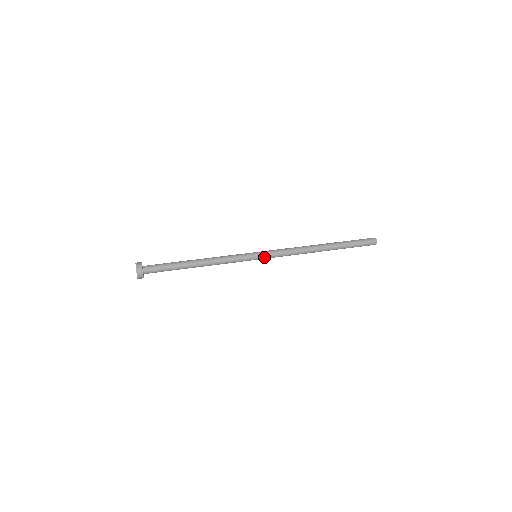
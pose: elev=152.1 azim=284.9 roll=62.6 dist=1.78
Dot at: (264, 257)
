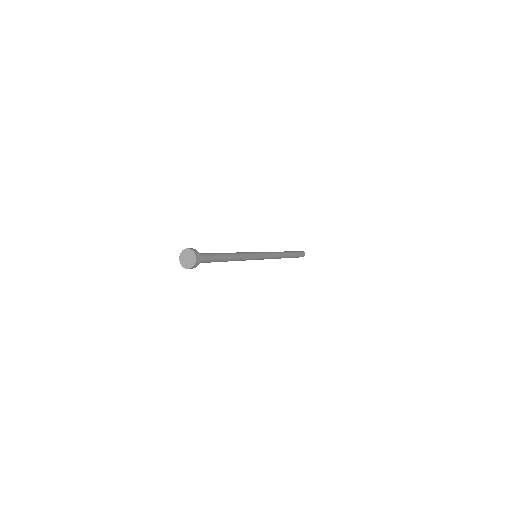
Dot at: (262, 257)
